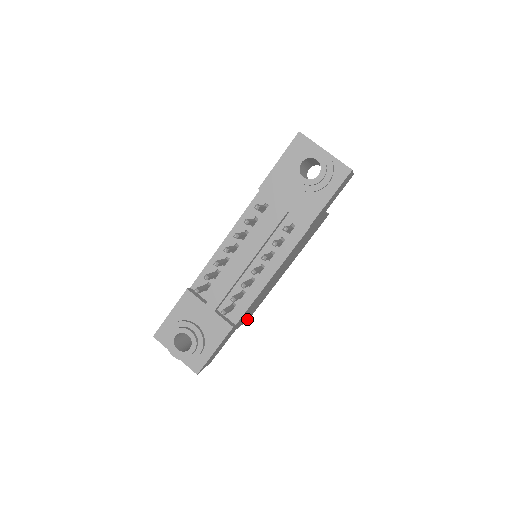
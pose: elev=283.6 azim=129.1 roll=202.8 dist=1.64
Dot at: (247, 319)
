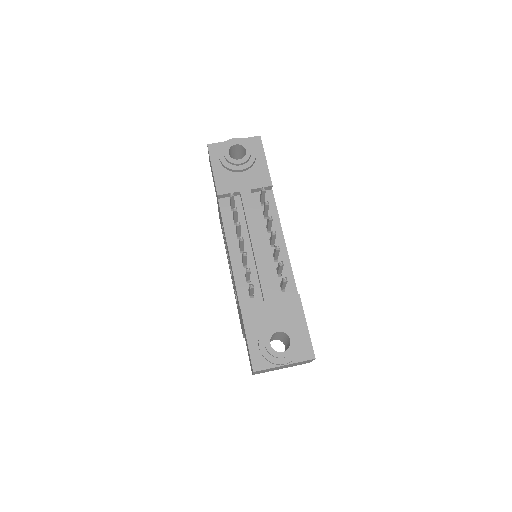
Dot at: occluded
